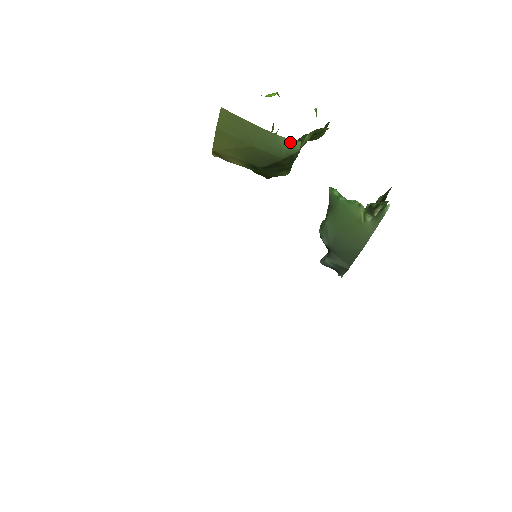
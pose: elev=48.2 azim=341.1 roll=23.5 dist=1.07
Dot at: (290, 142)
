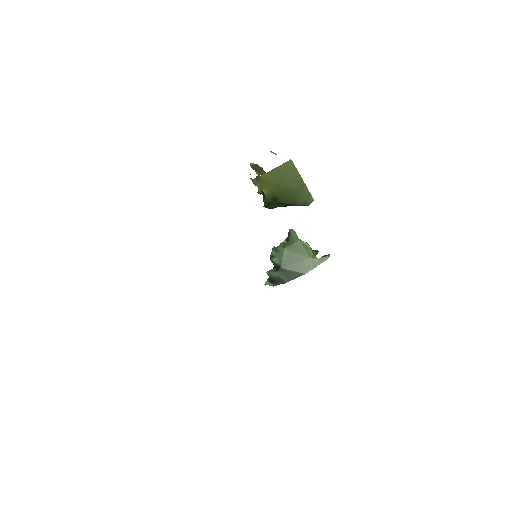
Dot at: (311, 199)
